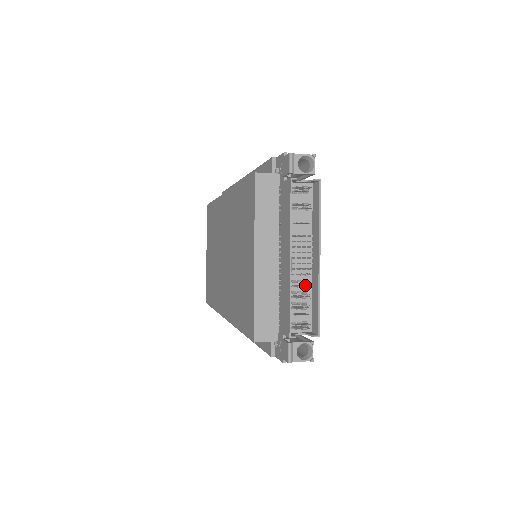
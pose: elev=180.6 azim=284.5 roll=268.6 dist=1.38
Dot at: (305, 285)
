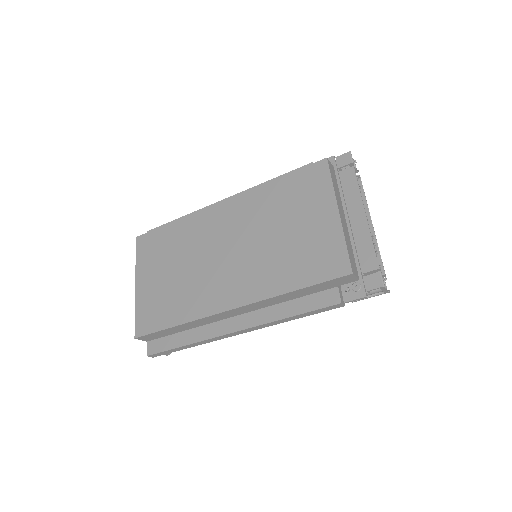
Dot at: occluded
